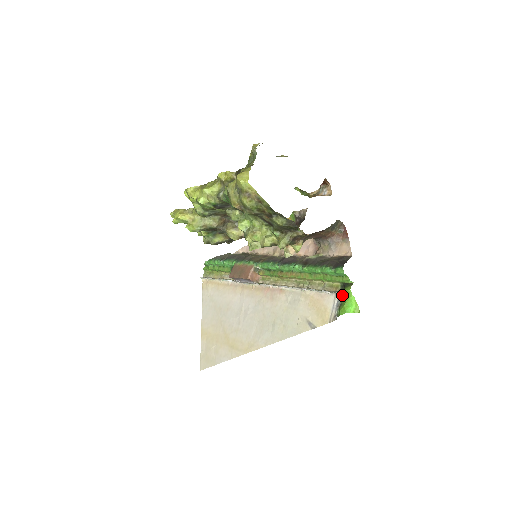
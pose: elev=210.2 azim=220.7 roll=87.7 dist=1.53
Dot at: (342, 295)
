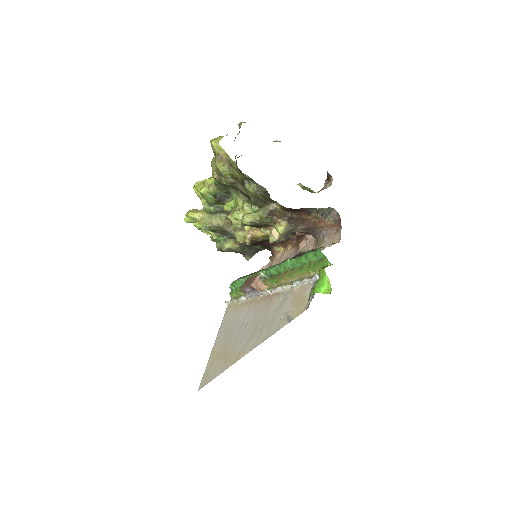
Dot at: (318, 278)
